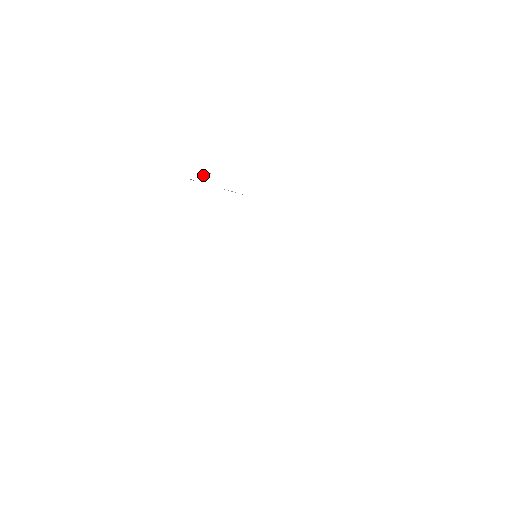
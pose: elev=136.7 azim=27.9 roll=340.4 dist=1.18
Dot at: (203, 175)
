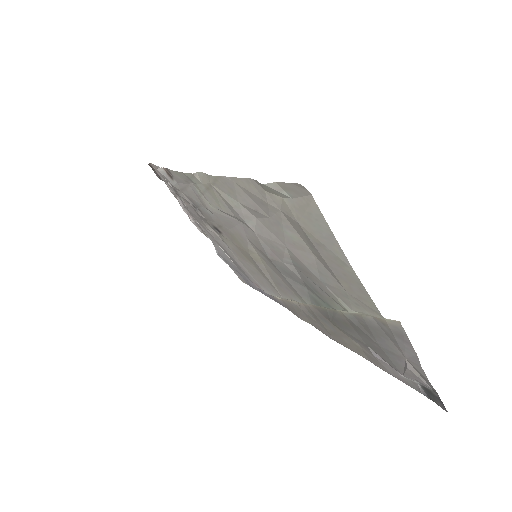
Dot at: (205, 232)
